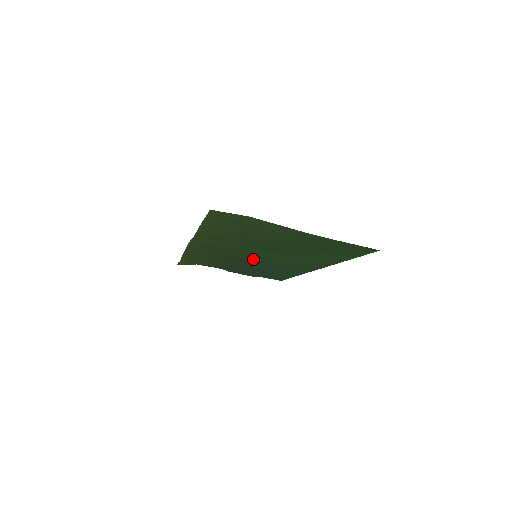
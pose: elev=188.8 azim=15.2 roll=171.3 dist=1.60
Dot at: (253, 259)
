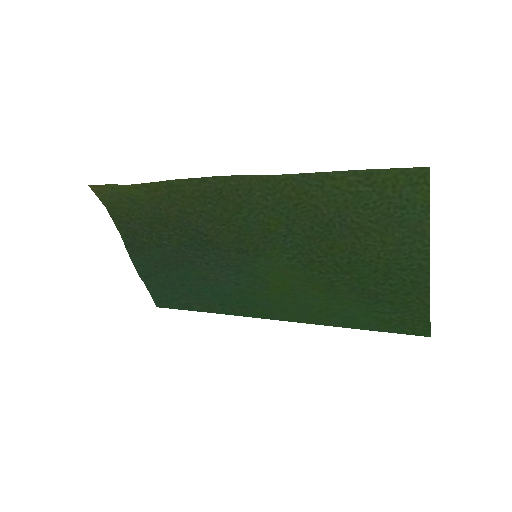
Dot at: (232, 257)
